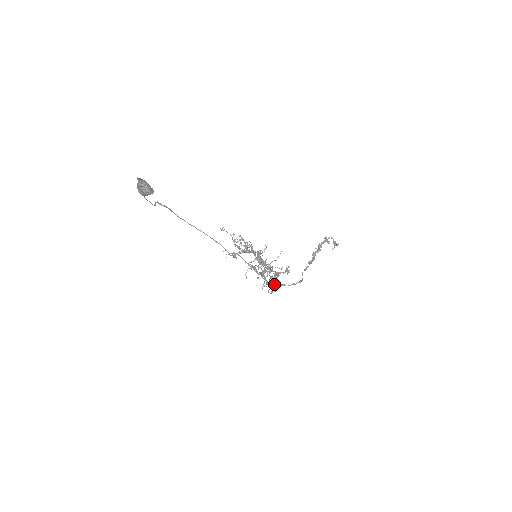
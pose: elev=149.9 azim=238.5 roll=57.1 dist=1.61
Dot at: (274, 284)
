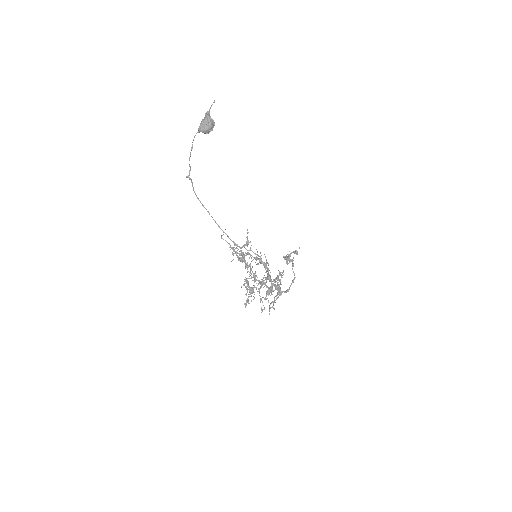
Dot at: occluded
